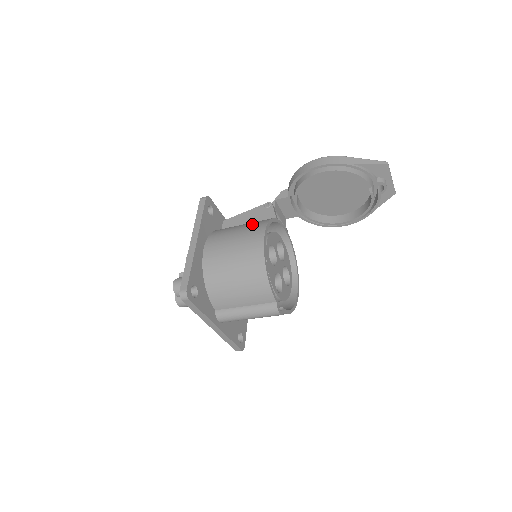
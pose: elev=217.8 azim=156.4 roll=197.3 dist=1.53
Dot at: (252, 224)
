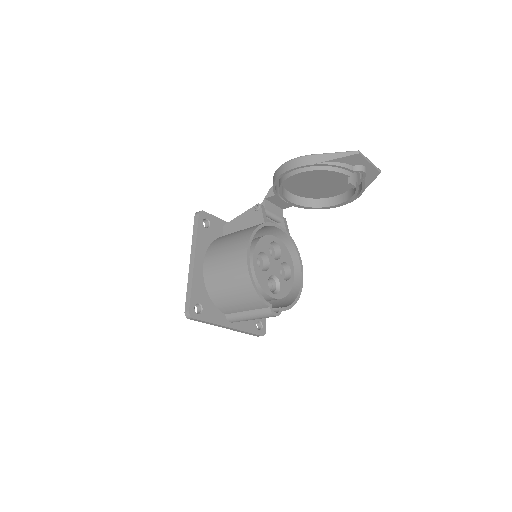
Dot at: (240, 236)
